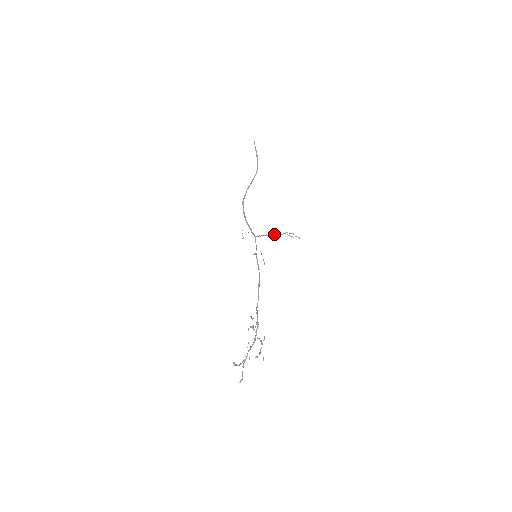
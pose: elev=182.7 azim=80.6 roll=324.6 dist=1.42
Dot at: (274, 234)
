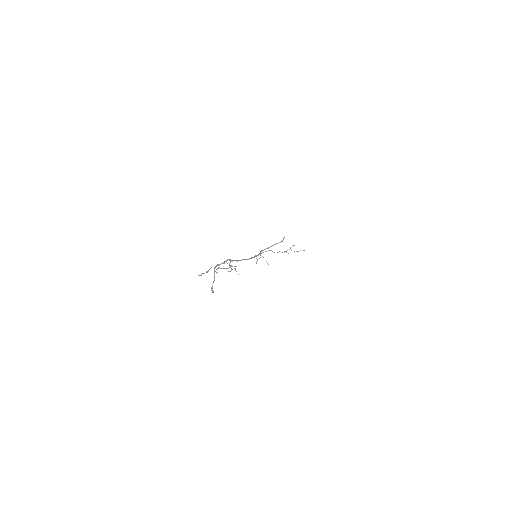
Dot at: occluded
